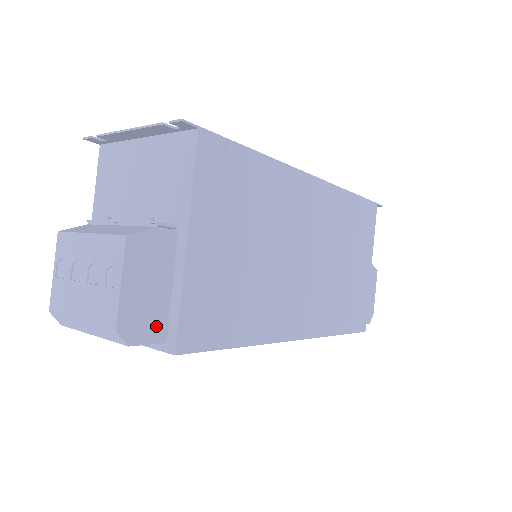
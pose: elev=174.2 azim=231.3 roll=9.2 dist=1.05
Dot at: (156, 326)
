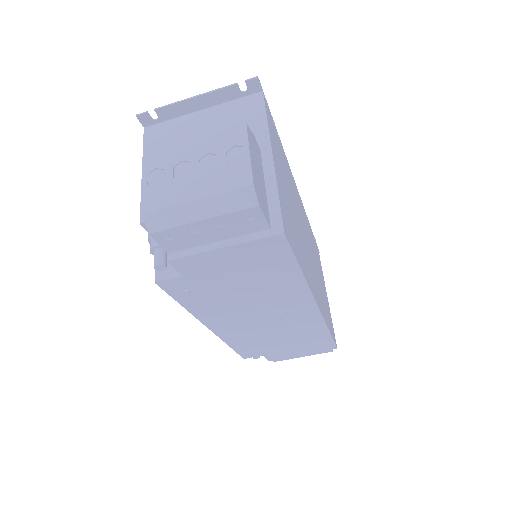
Dot at: (265, 208)
